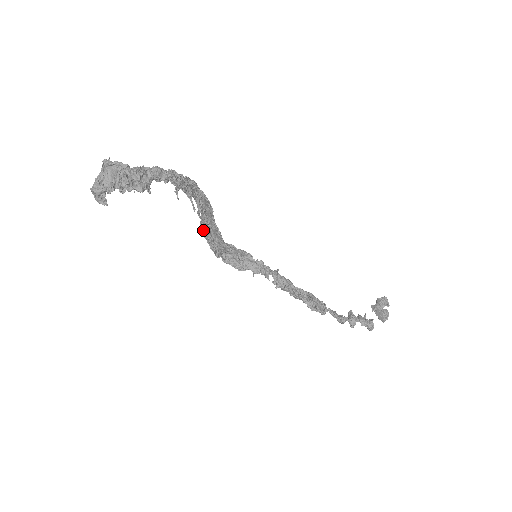
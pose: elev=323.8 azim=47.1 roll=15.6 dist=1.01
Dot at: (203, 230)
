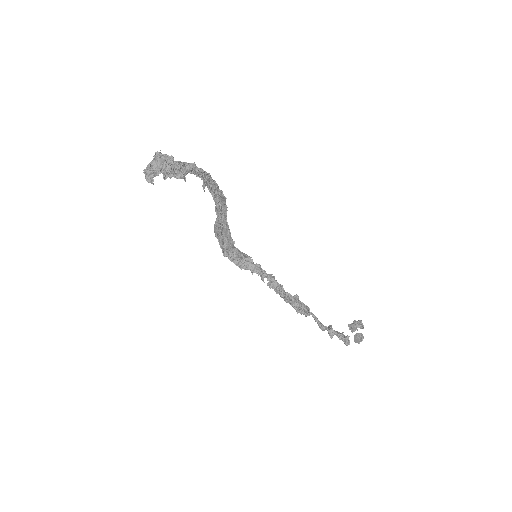
Dot at: (216, 230)
